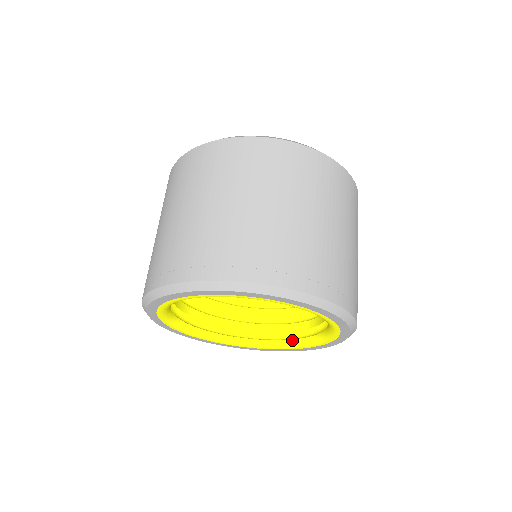
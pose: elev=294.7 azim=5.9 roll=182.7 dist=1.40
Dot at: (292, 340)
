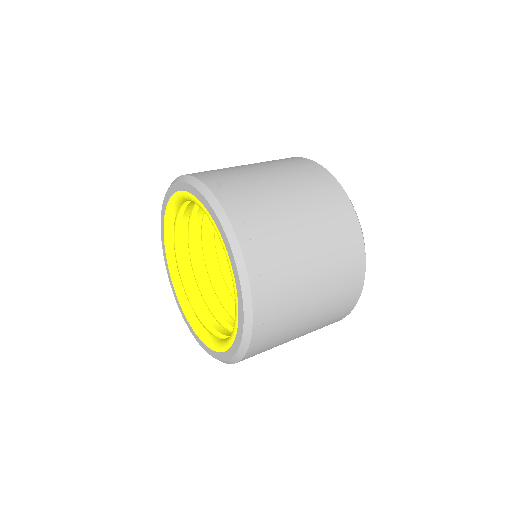
Dot at: (202, 325)
